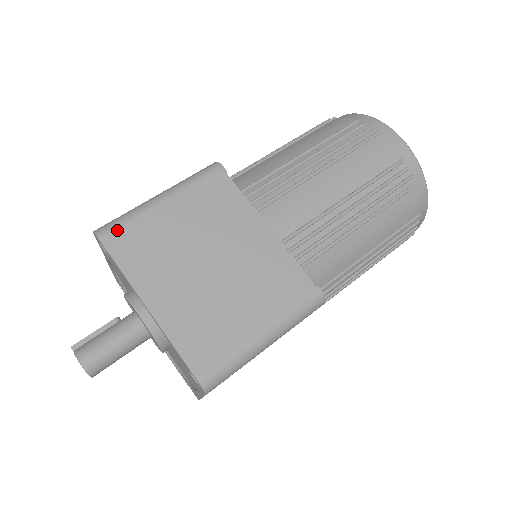
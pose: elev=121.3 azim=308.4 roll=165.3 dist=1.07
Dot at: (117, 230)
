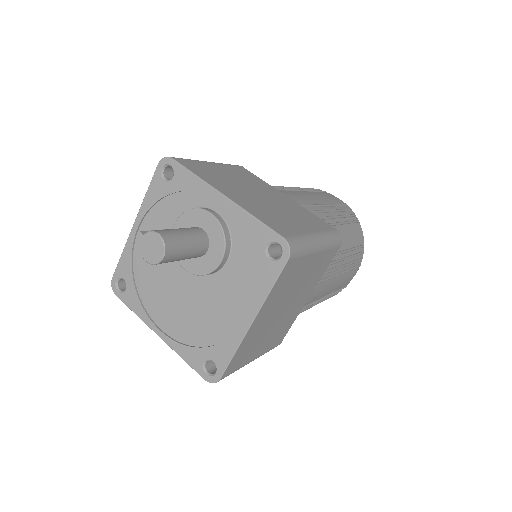
Dot at: (184, 160)
